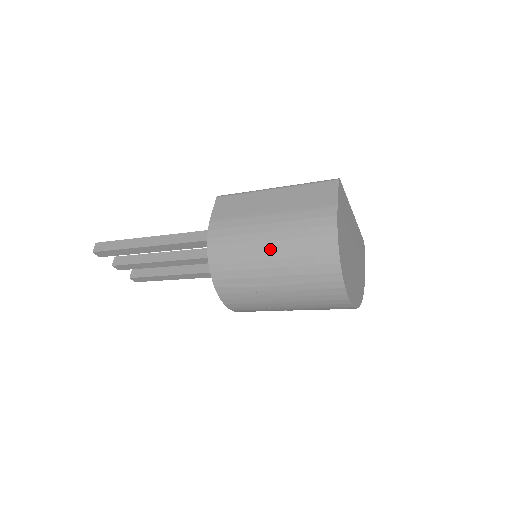
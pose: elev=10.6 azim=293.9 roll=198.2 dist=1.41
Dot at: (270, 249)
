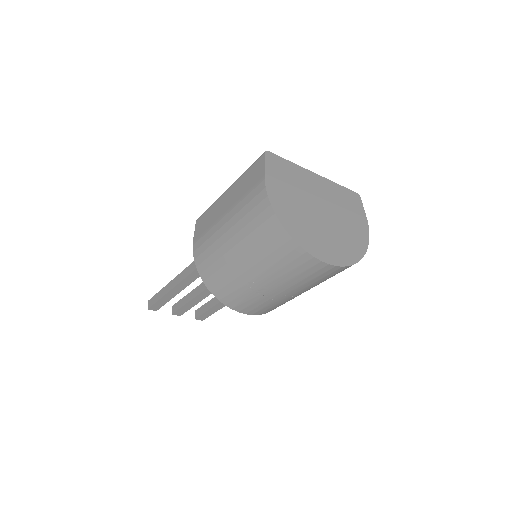
Dot at: (233, 246)
